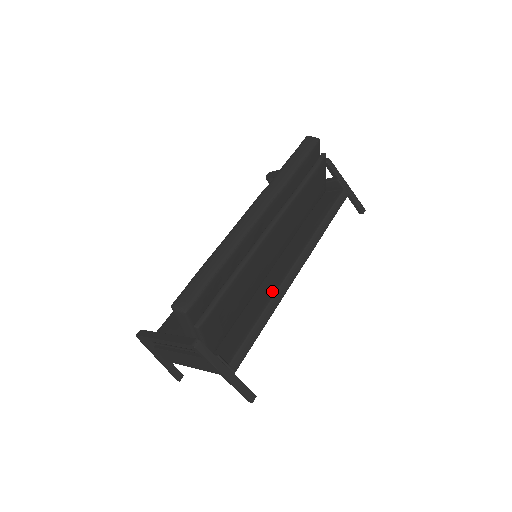
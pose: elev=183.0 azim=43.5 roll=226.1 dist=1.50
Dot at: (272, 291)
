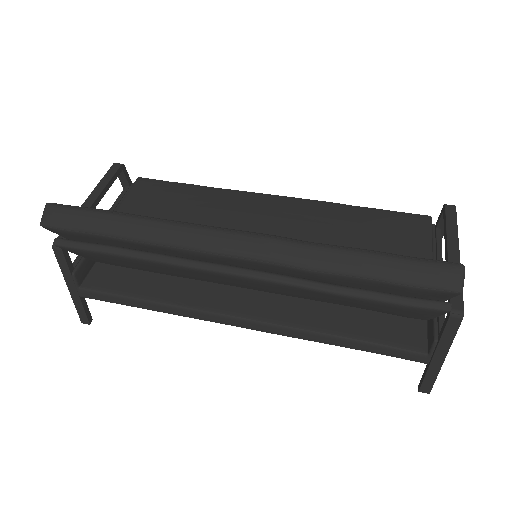
Dot at: (191, 302)
